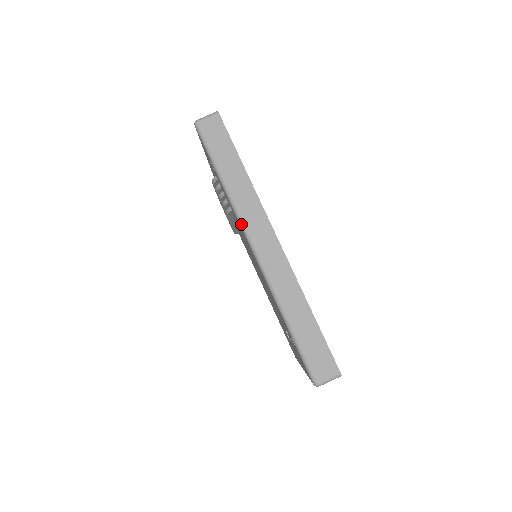
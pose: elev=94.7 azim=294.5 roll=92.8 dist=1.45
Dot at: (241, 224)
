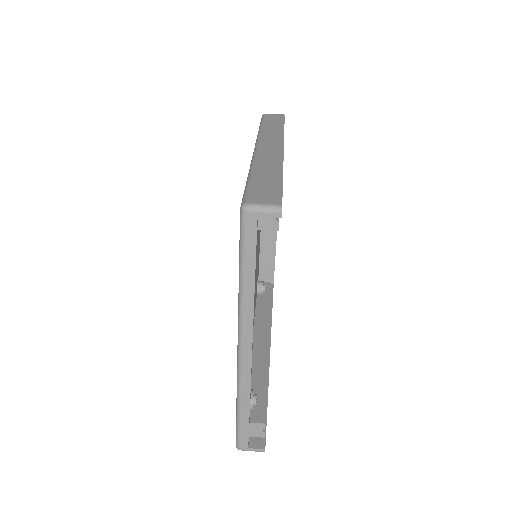
Dot at: (257, 139)
